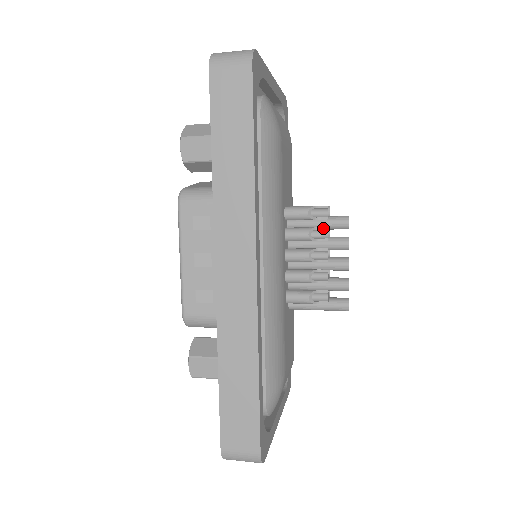
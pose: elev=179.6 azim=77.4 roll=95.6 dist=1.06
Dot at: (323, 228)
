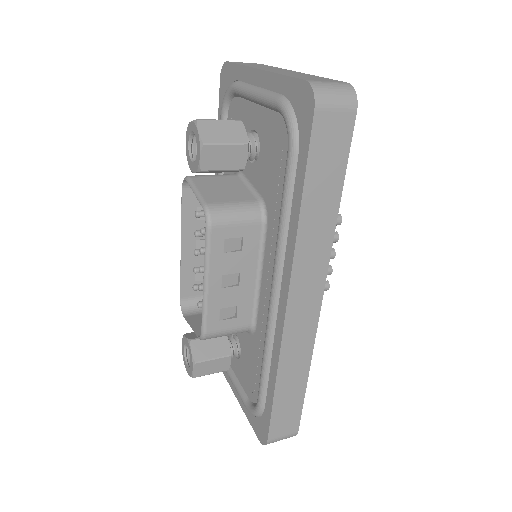
Dot at: occluded
